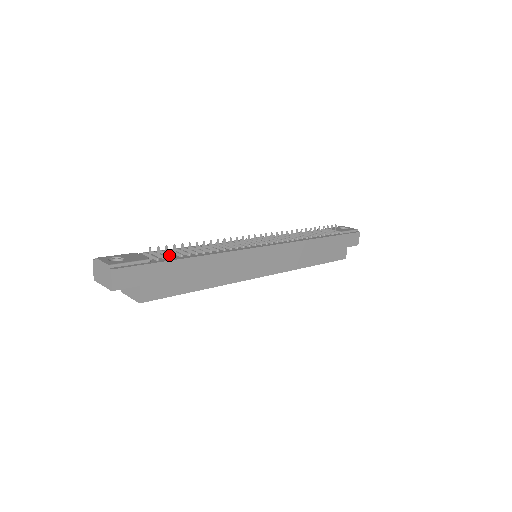
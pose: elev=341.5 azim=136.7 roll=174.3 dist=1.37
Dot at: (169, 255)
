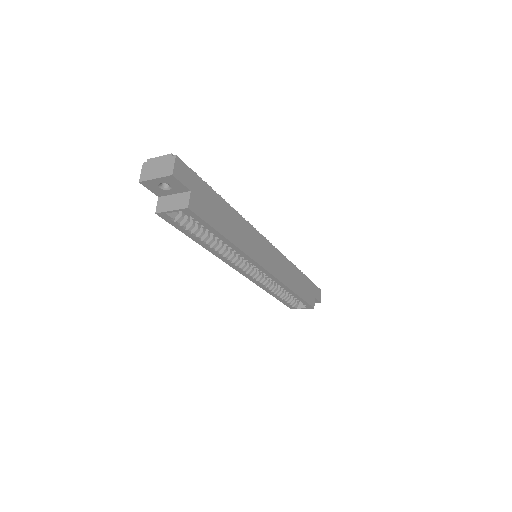
Dot at: occluded
